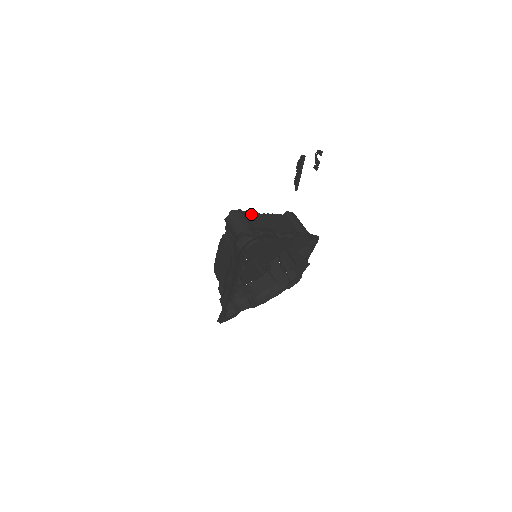
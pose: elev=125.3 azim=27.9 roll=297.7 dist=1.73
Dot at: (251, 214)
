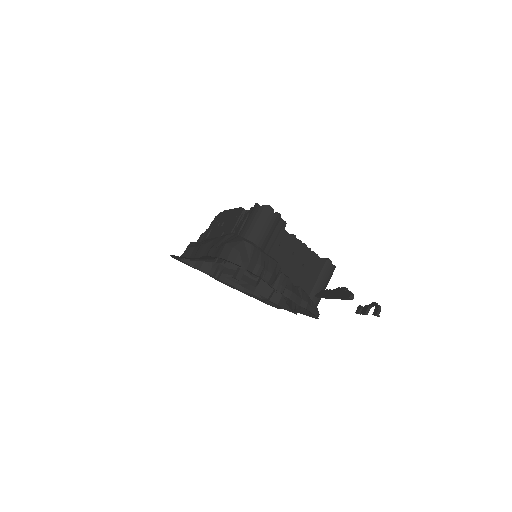
Dot at: (284, 230)
